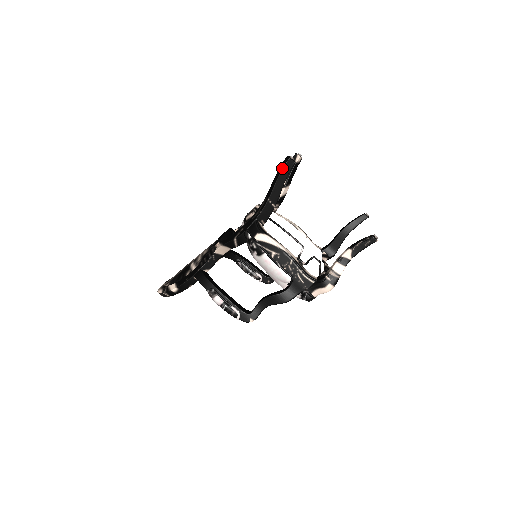
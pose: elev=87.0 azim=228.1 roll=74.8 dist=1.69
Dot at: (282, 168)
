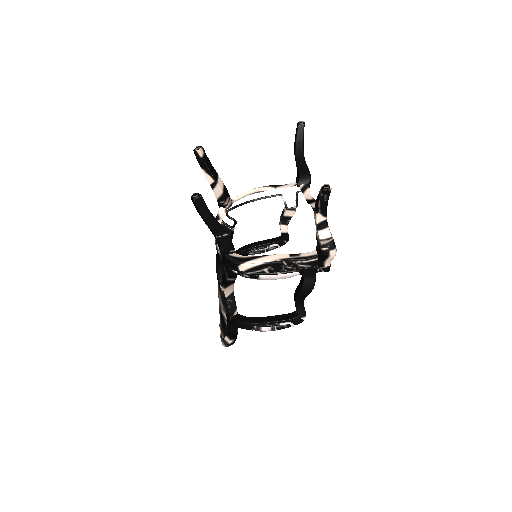
Dot at: (198, 211)
